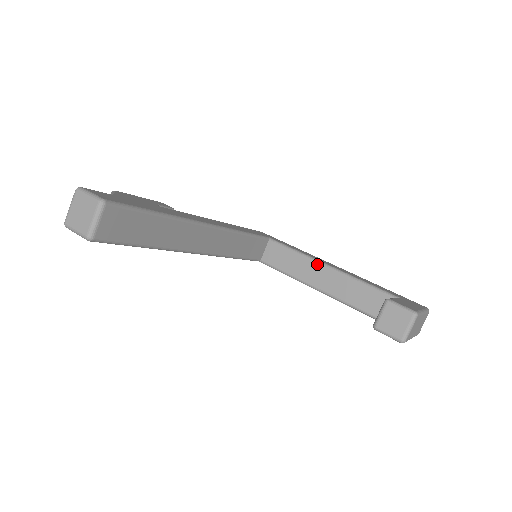
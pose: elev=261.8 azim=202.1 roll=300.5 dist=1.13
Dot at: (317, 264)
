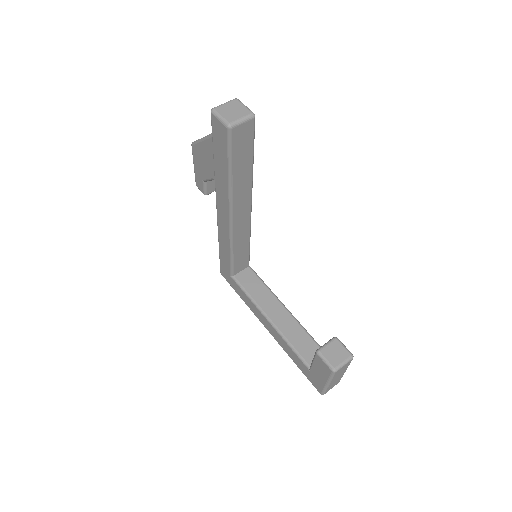
Dot at: (278, 301)
